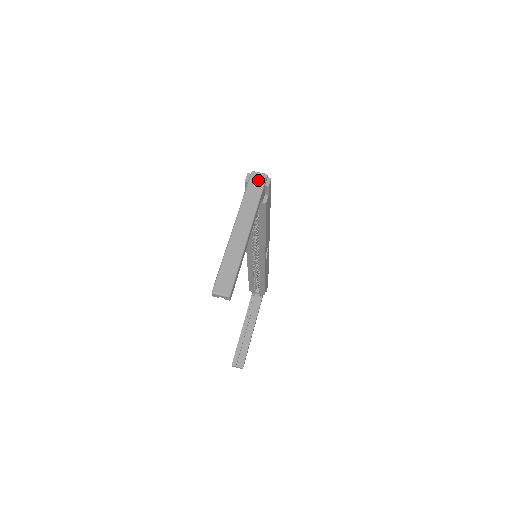
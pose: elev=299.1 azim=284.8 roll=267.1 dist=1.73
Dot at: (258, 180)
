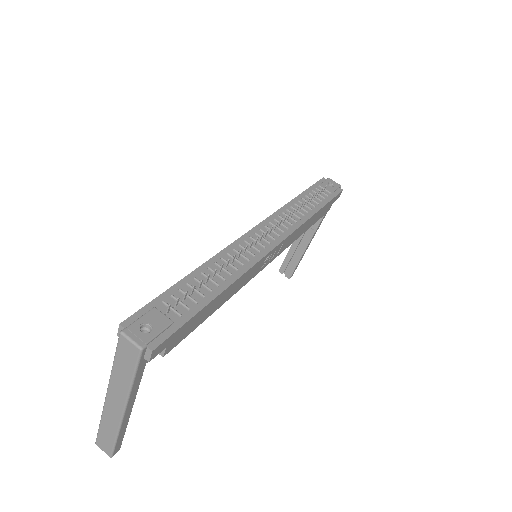
Dot at: (128, 353)
